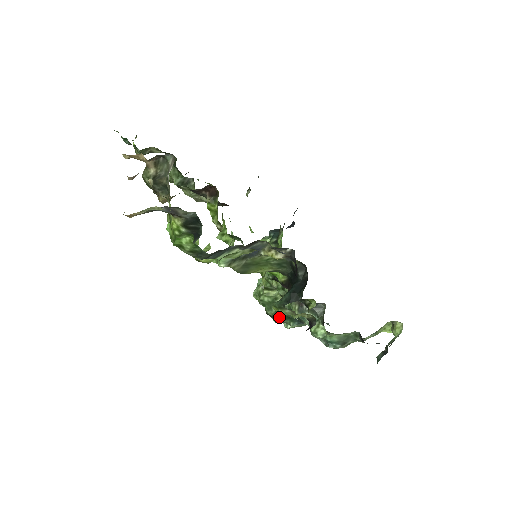
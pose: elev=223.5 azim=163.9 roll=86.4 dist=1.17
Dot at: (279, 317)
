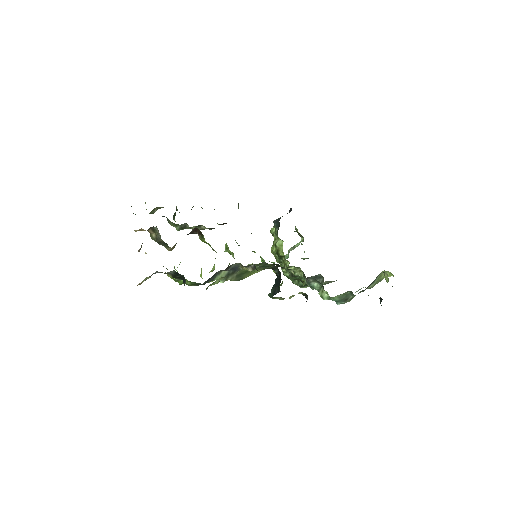
Dot at: (302, 285)
